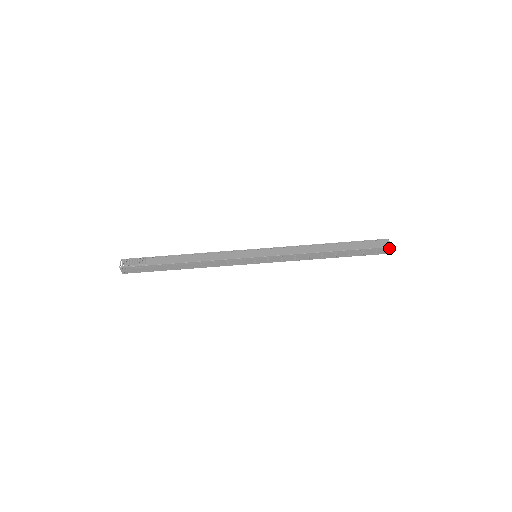
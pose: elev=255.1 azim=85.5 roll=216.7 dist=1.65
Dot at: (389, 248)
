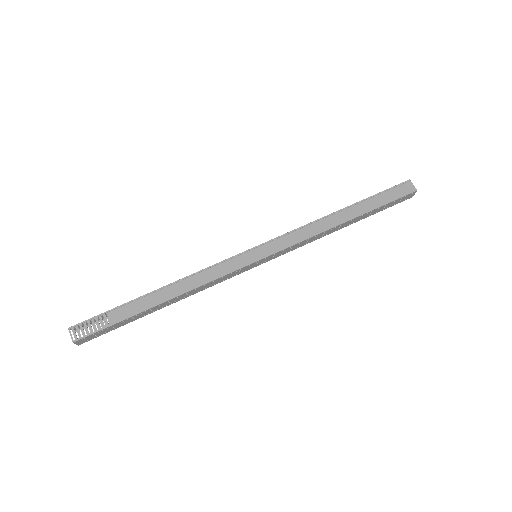
Dot at: (414, 192)
